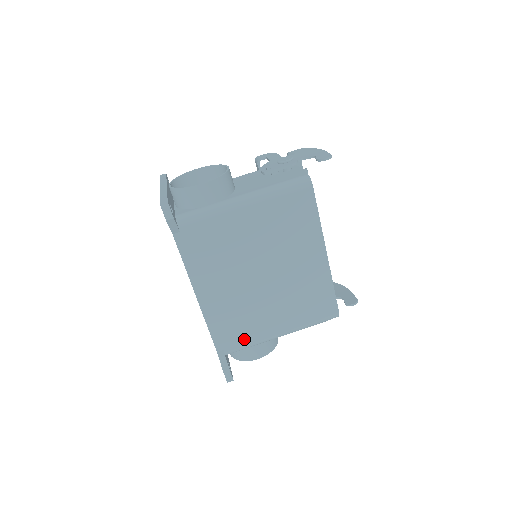
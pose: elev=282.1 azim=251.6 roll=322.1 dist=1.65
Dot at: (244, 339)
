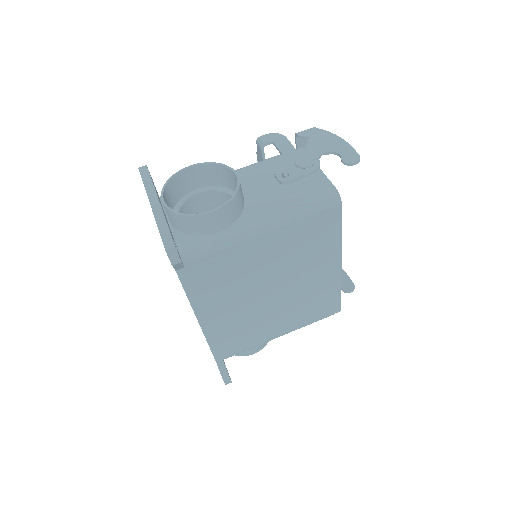
Dot at: (244, 346)
